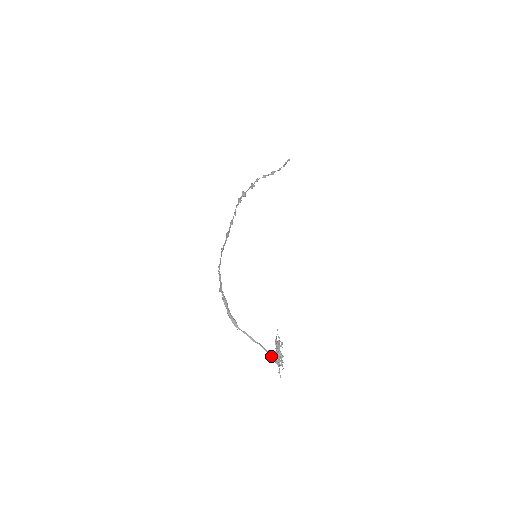
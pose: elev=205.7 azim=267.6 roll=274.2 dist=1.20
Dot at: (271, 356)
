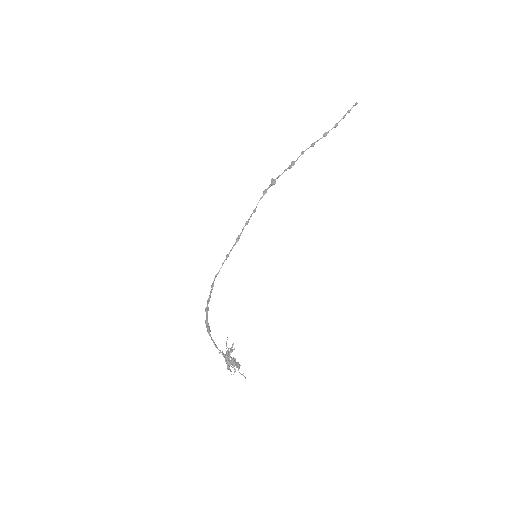
Dot at: (226, 362)
